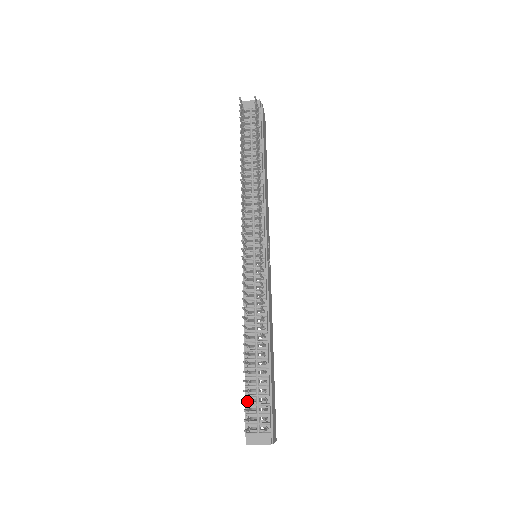
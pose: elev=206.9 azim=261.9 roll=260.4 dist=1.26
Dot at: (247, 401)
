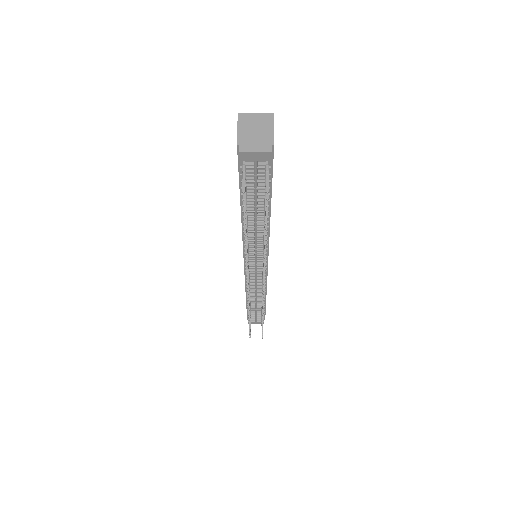
Dot at: (250, 320)
